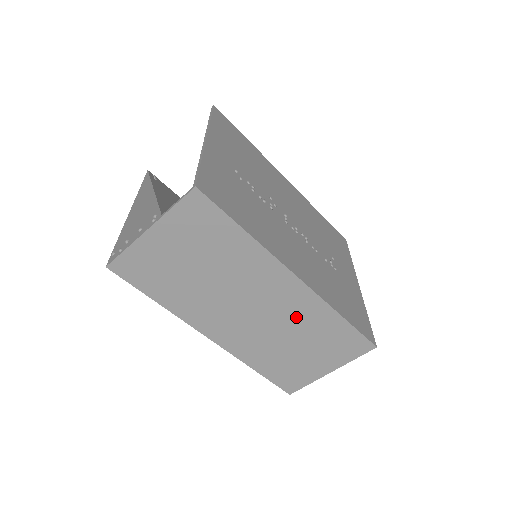
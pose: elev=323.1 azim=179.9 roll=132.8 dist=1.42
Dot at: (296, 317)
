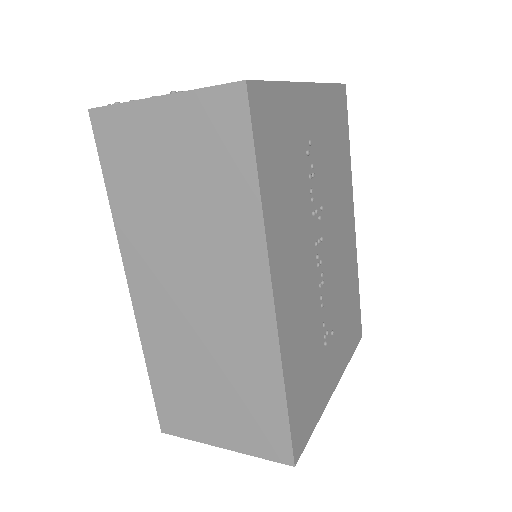
Dot at: (235, 346)
